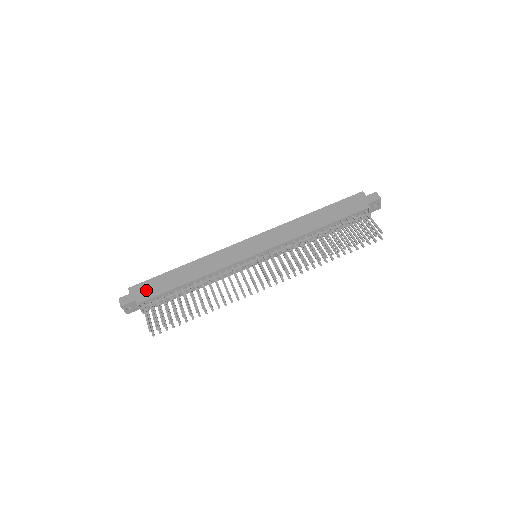
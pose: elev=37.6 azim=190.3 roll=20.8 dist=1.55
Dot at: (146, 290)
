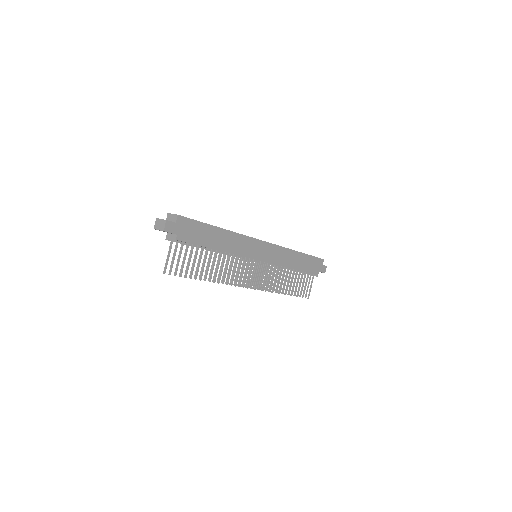
Dot at: (189, 231)
